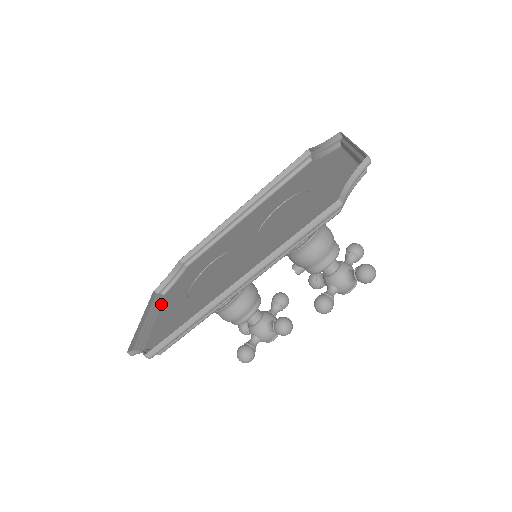
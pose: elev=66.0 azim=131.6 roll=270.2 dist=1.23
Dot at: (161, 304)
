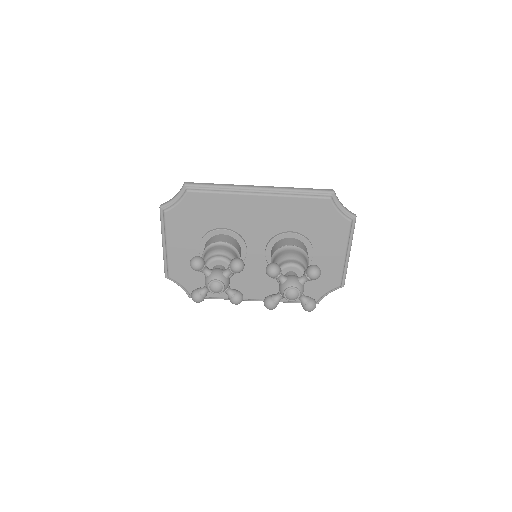
Dot at: (170, 264)
